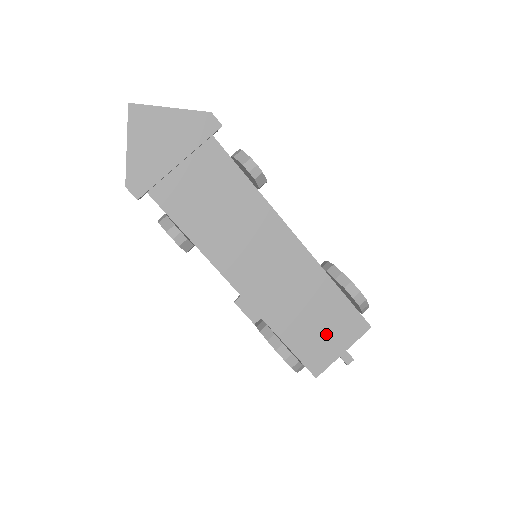
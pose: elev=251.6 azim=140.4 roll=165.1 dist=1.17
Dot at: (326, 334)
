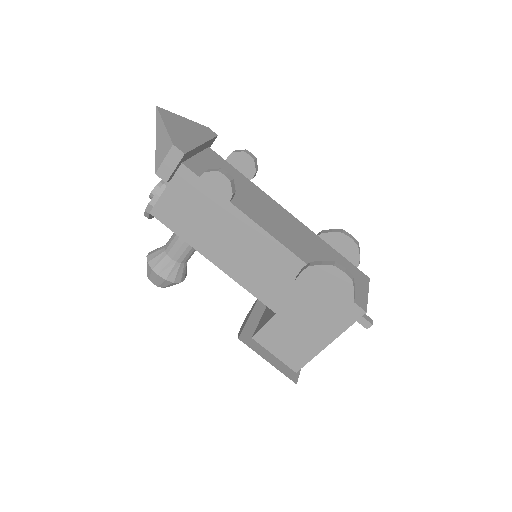
Dot at: occluded
